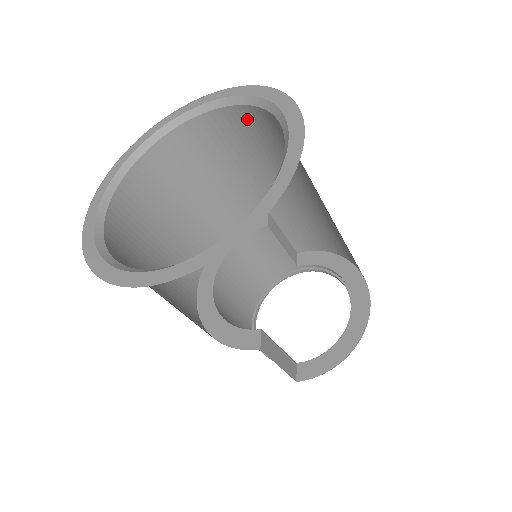
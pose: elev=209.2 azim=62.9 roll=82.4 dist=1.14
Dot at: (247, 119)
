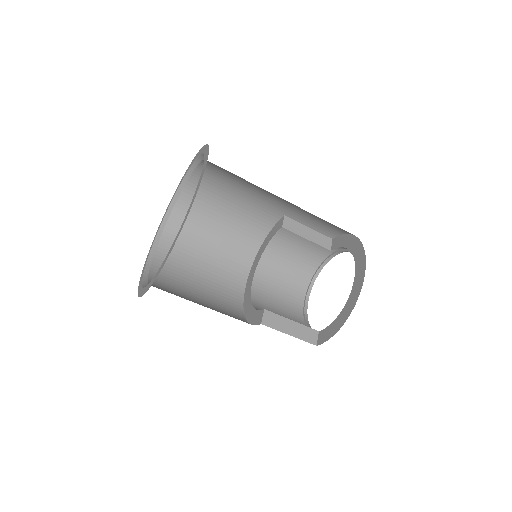
Dot at: (215, 166)
